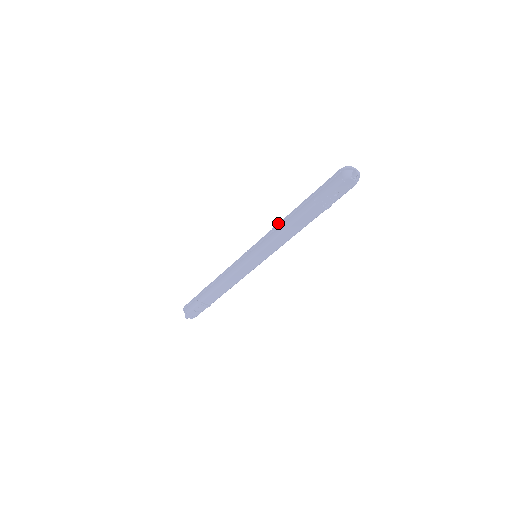
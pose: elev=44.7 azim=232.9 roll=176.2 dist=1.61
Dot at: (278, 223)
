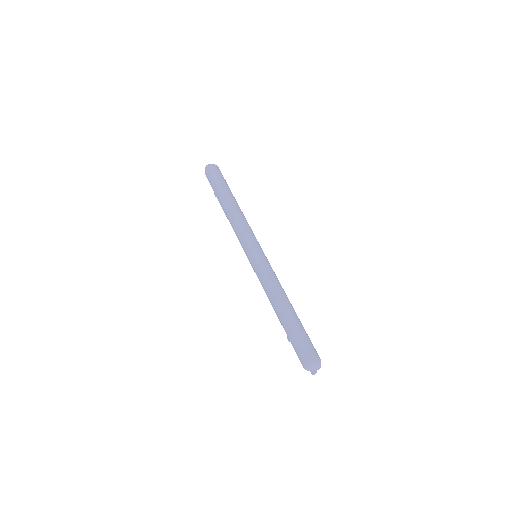
Dot at: (269, 292)
